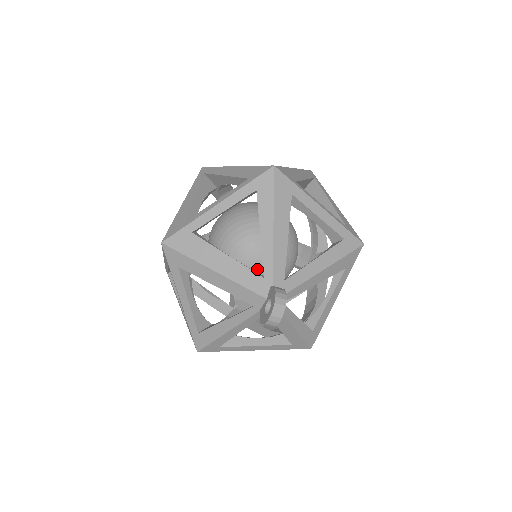
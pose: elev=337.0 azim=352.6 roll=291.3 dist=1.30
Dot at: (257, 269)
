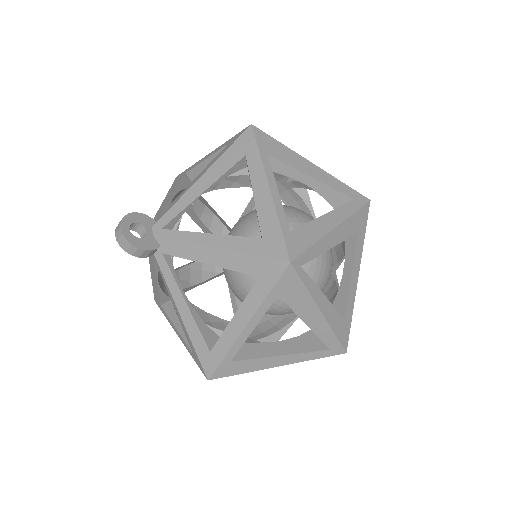
Dot at: occluded
